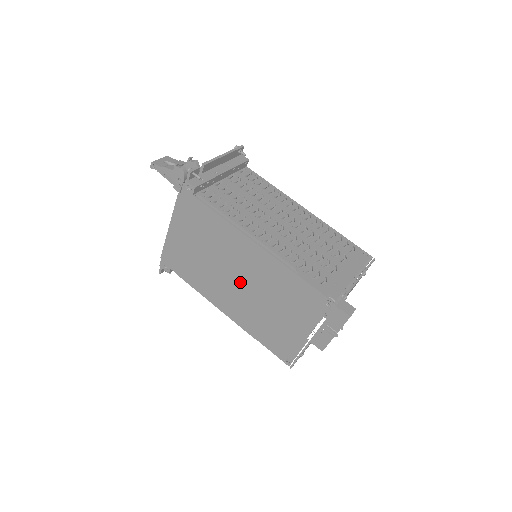
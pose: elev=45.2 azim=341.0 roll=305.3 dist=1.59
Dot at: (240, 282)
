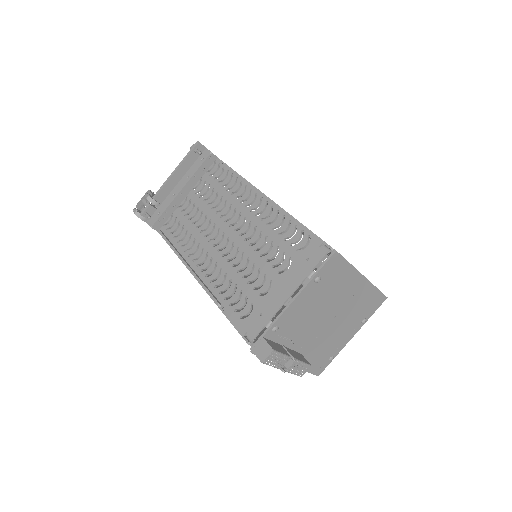
Dot at: occluded
